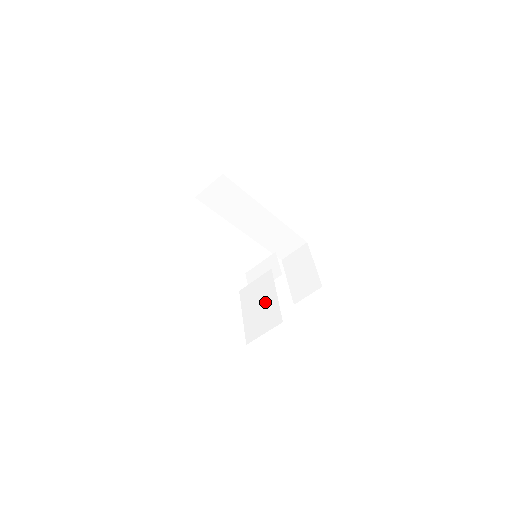
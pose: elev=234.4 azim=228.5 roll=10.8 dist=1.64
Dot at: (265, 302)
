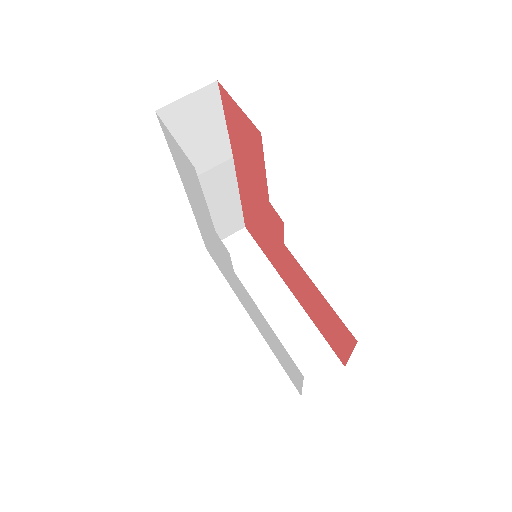
Dot at: occluded
